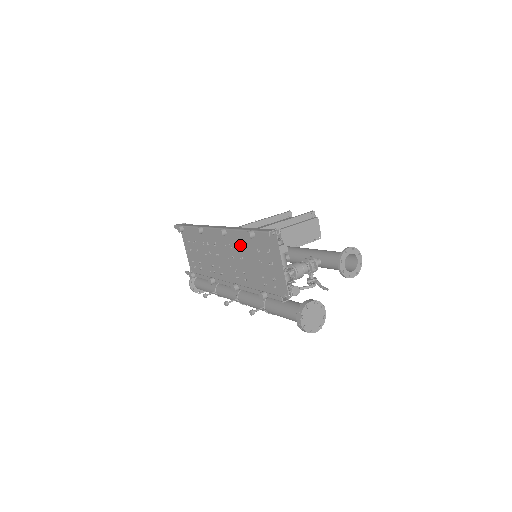
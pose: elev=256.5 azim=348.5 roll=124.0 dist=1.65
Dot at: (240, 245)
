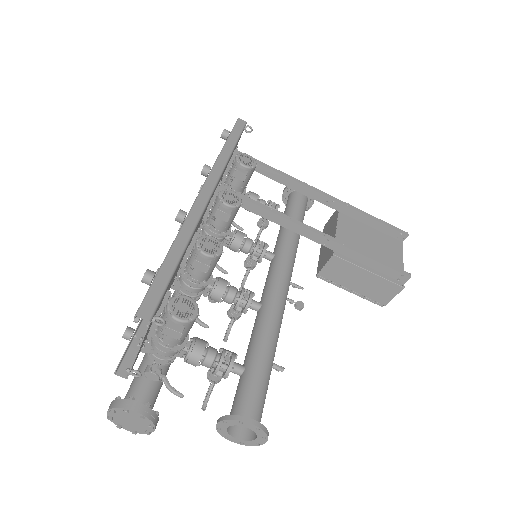
Dot at: occluded
